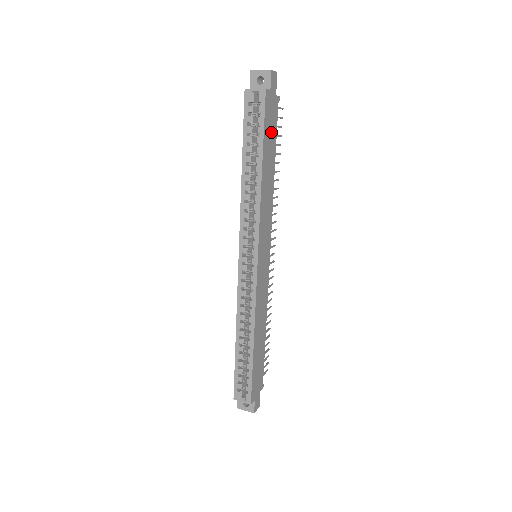
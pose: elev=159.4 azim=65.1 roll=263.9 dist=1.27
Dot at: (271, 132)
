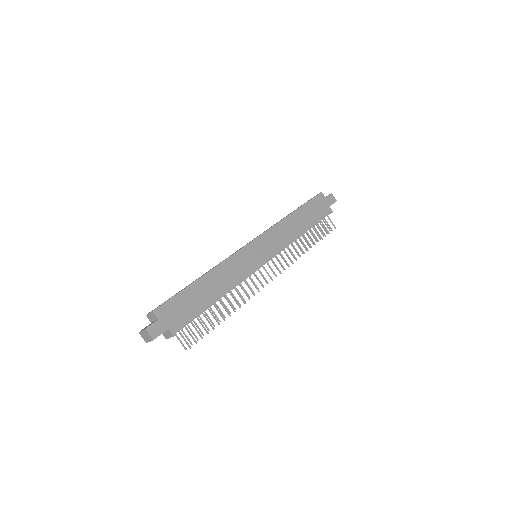
Dot at: (314, 212)
